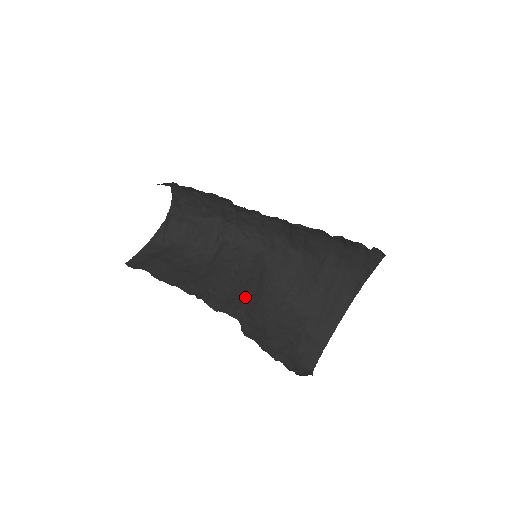
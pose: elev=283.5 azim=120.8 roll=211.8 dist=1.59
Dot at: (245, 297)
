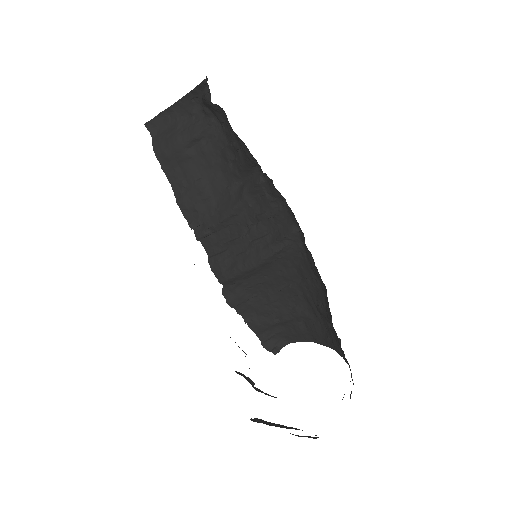
Dot at: (239, 268)
